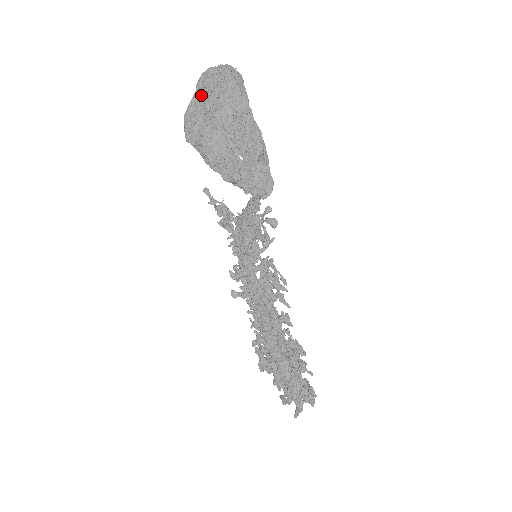
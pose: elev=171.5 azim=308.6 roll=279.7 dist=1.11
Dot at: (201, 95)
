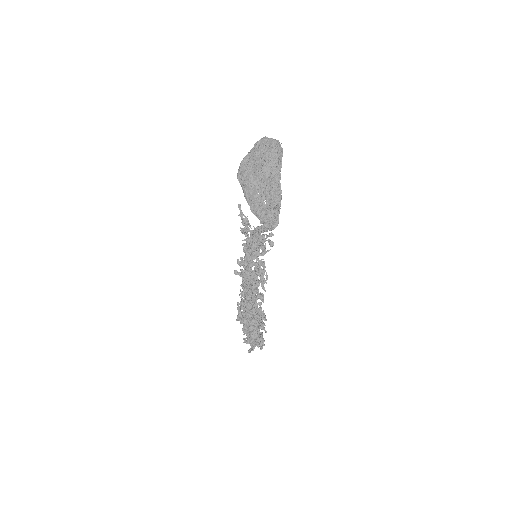
Dot at: (255, 155)
